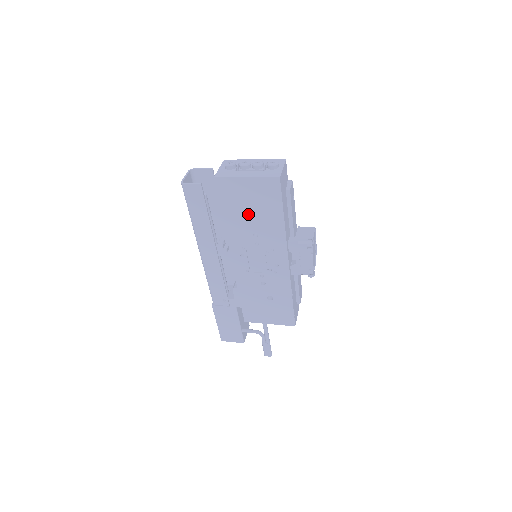
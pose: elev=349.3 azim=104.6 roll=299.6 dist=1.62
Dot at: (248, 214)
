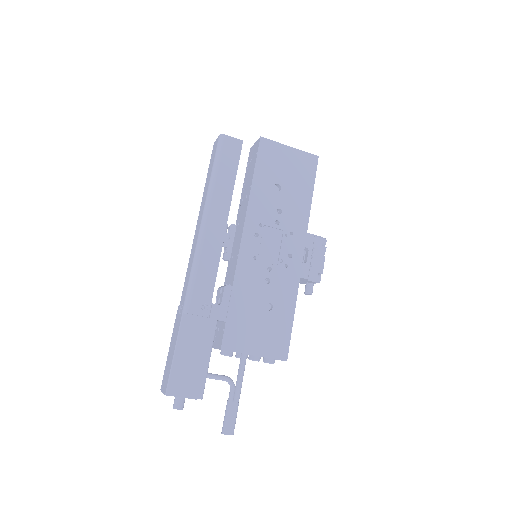
Dot at: occluded
